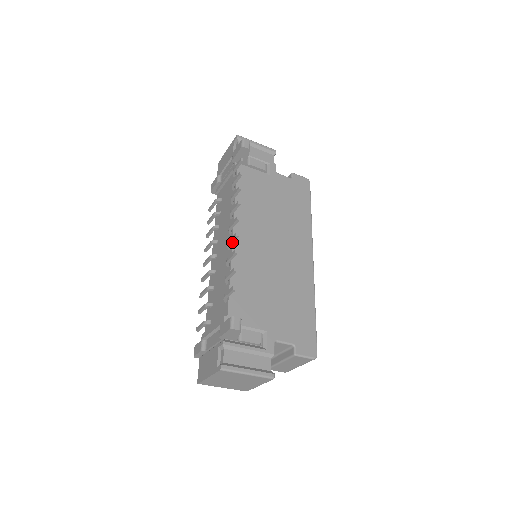
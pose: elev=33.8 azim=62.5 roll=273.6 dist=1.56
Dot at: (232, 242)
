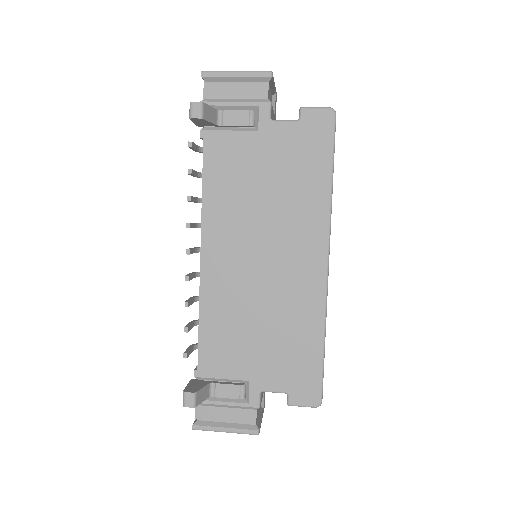
Dot at: (192, 278)
